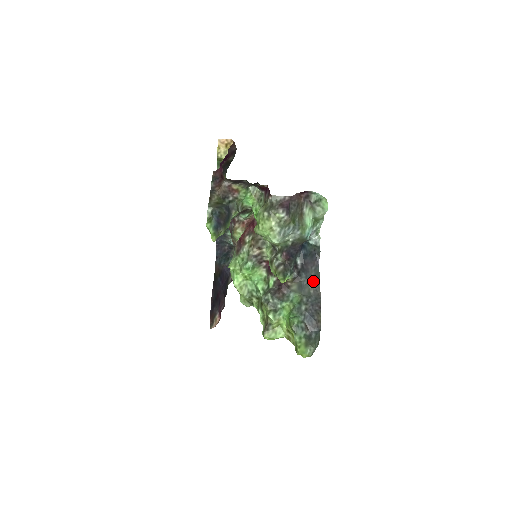
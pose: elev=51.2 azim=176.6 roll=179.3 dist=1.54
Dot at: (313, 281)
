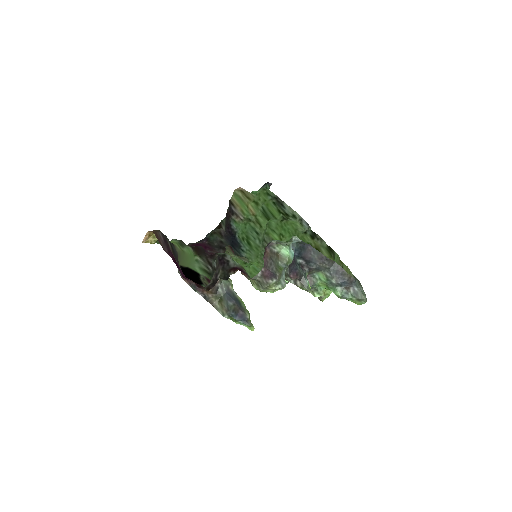
Dot at: (321, 261)
